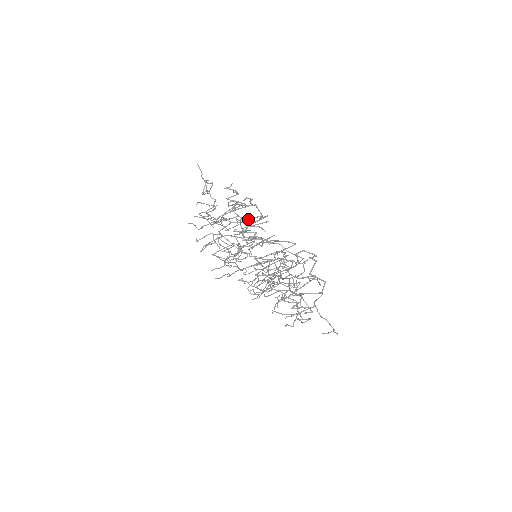
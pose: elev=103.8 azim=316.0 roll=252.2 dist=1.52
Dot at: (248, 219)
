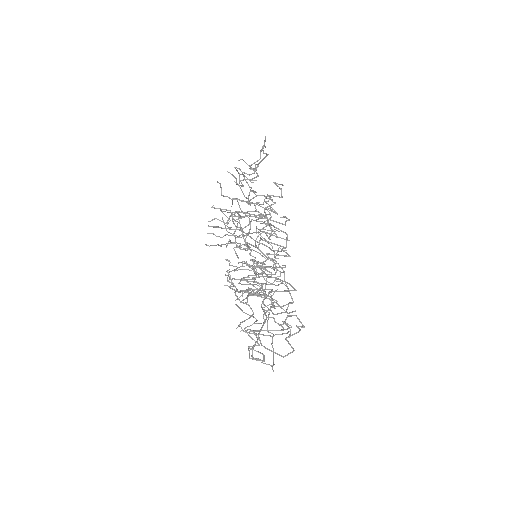
Dot at: (271, 243)
